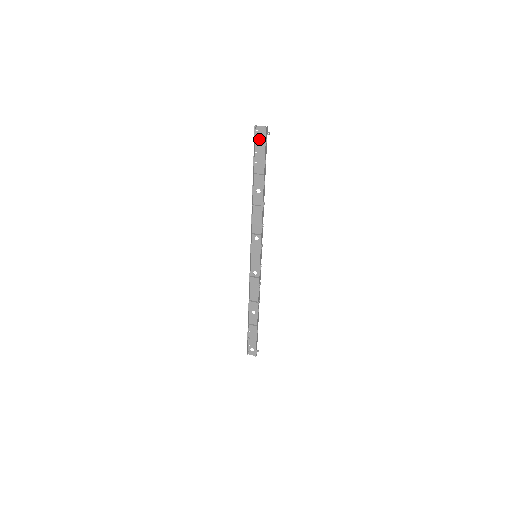
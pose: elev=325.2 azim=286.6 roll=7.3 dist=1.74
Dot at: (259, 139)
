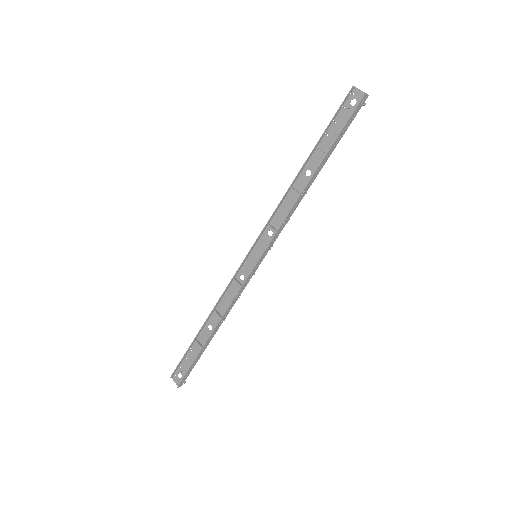
Dot at: (349, 106)
